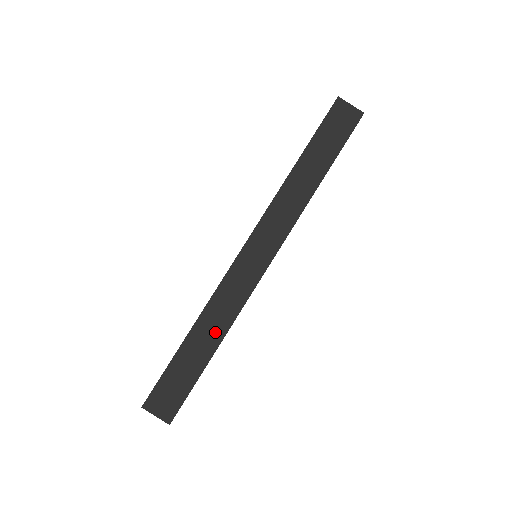
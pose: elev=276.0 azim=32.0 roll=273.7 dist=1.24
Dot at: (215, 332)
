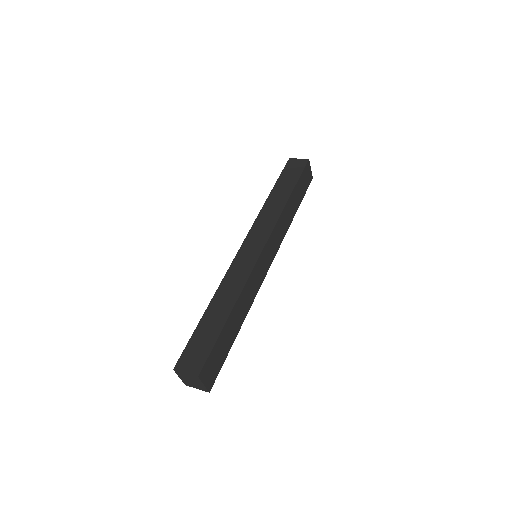
Dot at: (228, 301)
